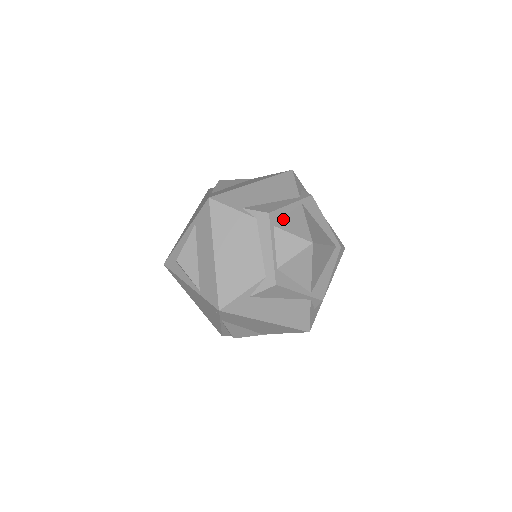
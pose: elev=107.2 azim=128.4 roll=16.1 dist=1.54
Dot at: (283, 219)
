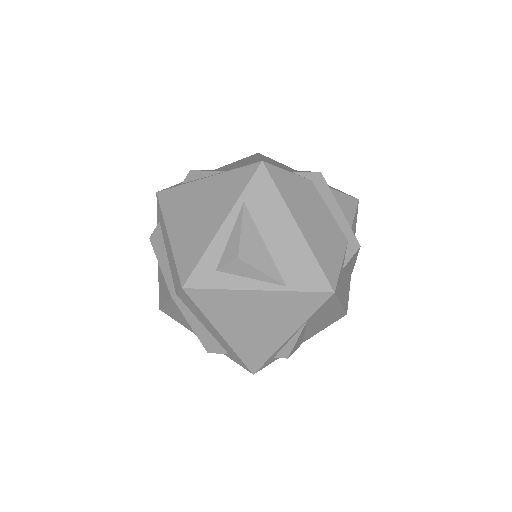
Dot at: occluded
